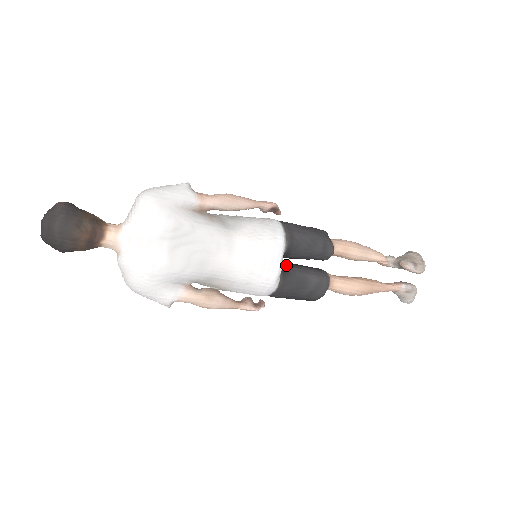
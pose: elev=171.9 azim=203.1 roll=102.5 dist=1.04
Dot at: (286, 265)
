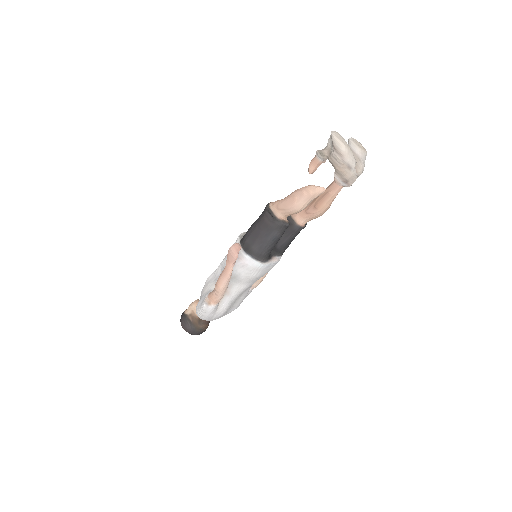
Dot at: (274, 247)
